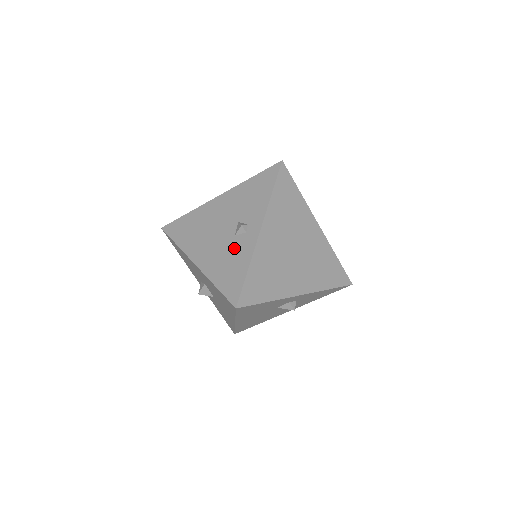
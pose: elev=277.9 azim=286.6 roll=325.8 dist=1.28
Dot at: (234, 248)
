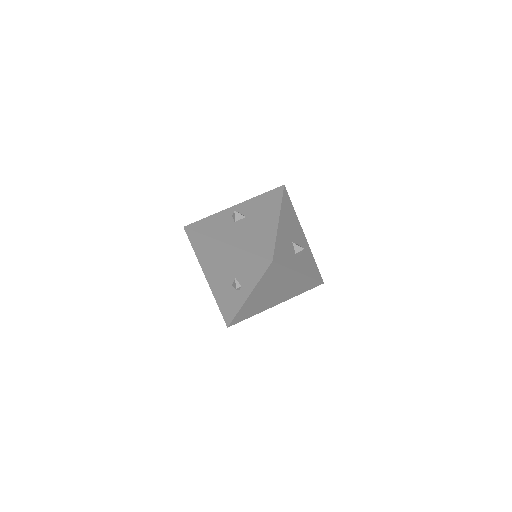
Dot at: (231, 293)
